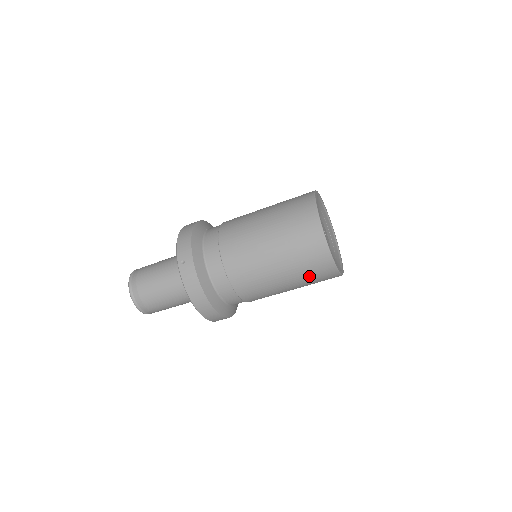
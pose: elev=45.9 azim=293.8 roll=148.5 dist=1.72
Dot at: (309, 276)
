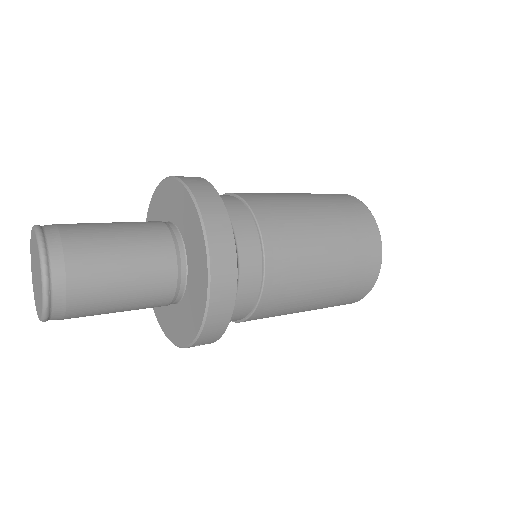
Dot at: occluded
